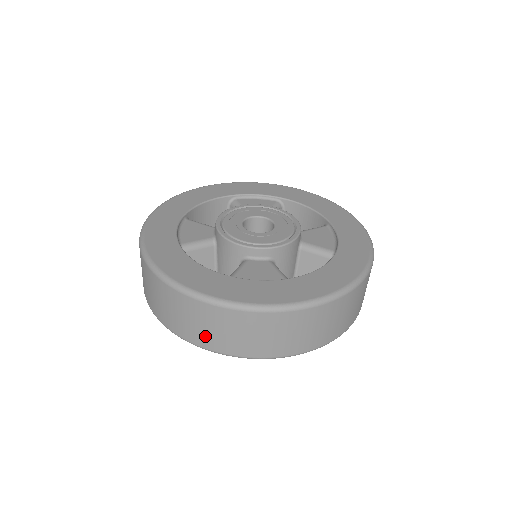
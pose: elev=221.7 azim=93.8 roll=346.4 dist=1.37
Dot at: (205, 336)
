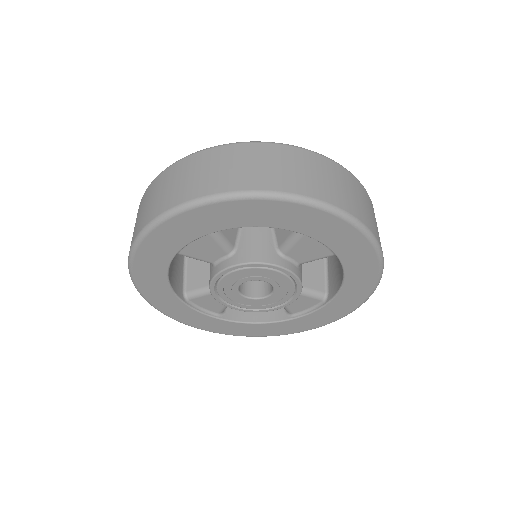
Dot at: (198, 184)
